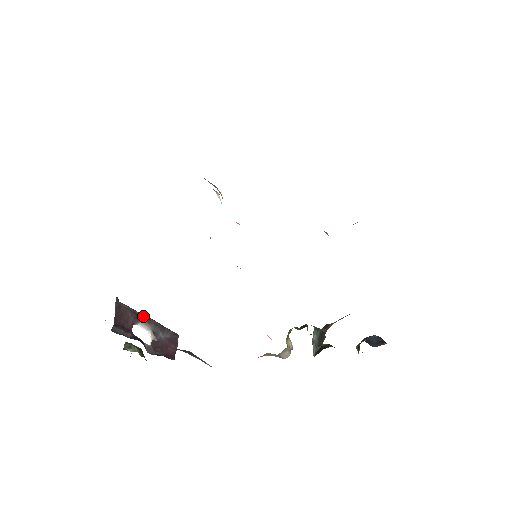
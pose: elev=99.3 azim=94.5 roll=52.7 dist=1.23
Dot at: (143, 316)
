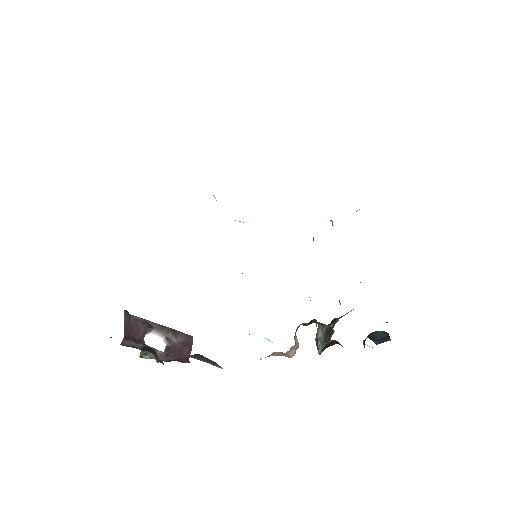
Dot at: (155, 324)
